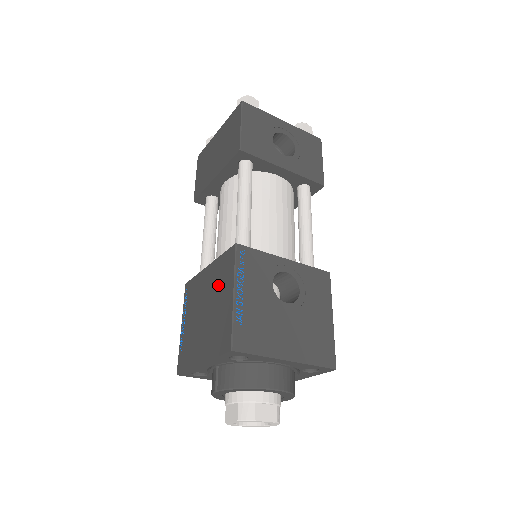
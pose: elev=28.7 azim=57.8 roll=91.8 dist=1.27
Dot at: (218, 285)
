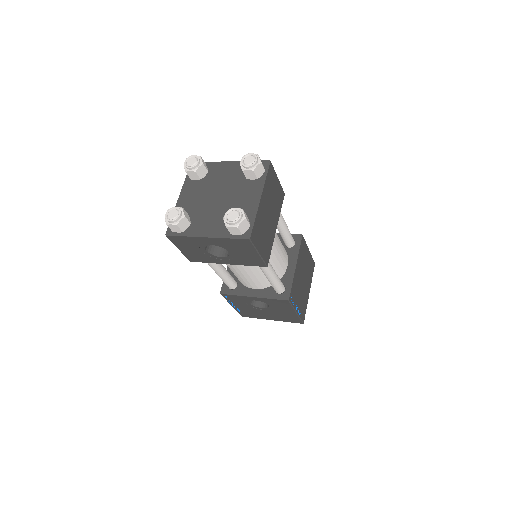
Dot at: occluded
